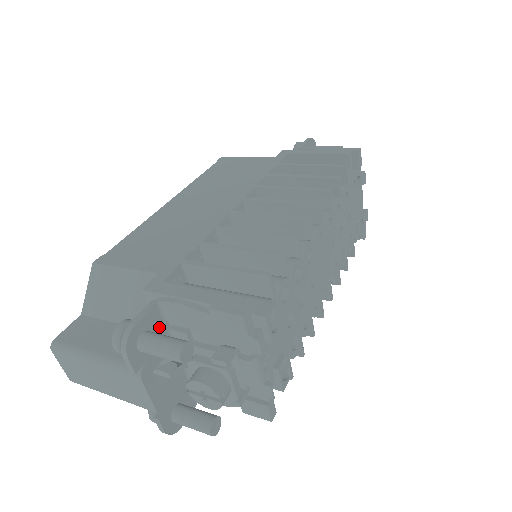
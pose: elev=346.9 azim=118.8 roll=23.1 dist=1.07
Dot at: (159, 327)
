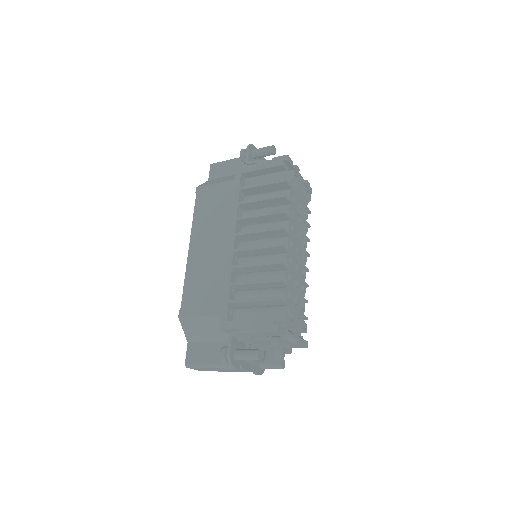
Dot at: (238, 343)
